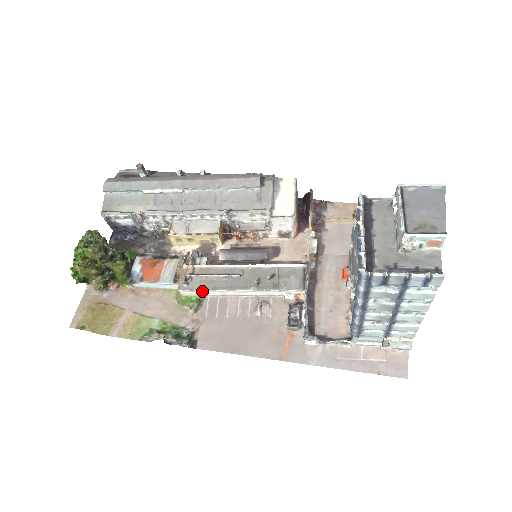
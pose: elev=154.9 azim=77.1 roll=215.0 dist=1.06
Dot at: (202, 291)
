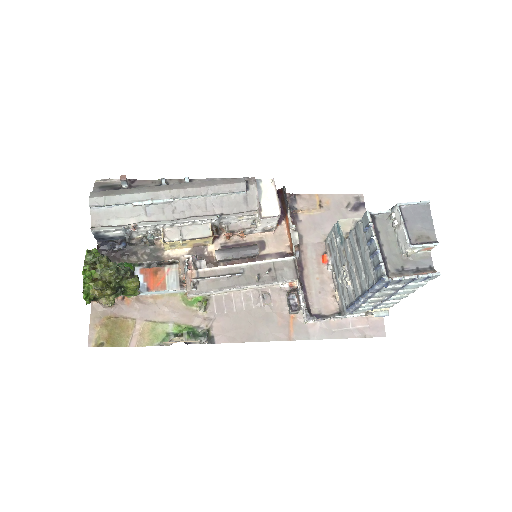
Dot at: (209, 292)
